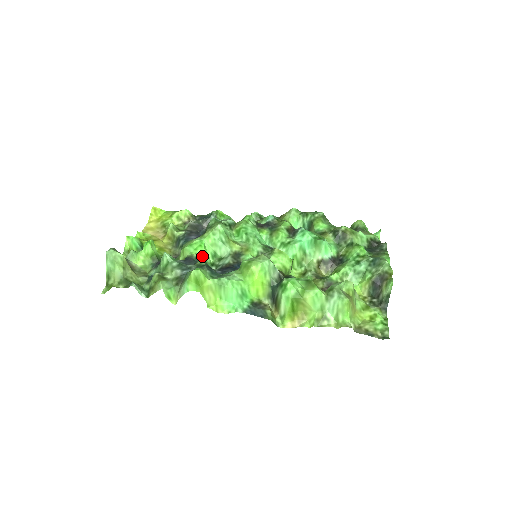
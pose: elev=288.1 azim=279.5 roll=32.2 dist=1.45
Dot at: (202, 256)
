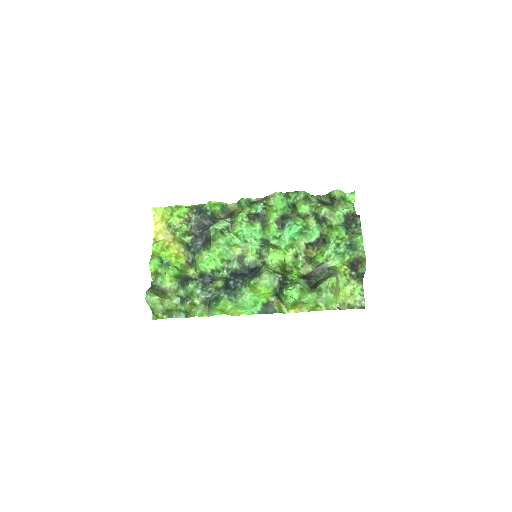
Dot at: (214, 269)
